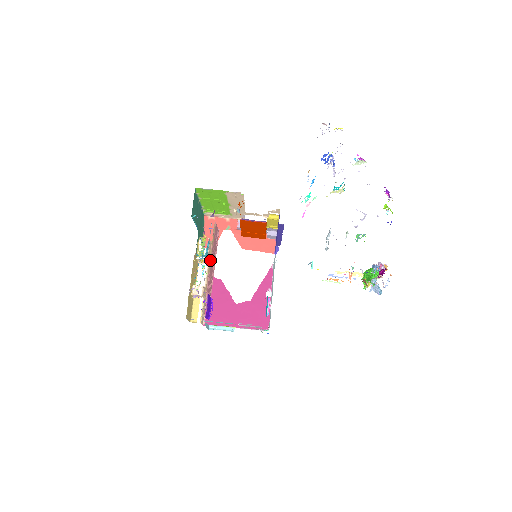
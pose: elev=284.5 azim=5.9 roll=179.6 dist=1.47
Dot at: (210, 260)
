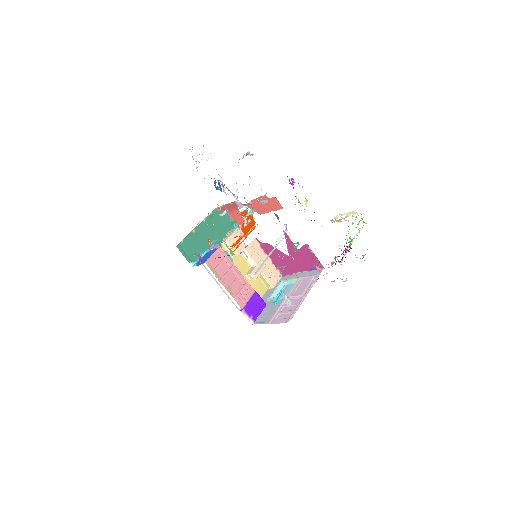
Dot at: (226, 288)
